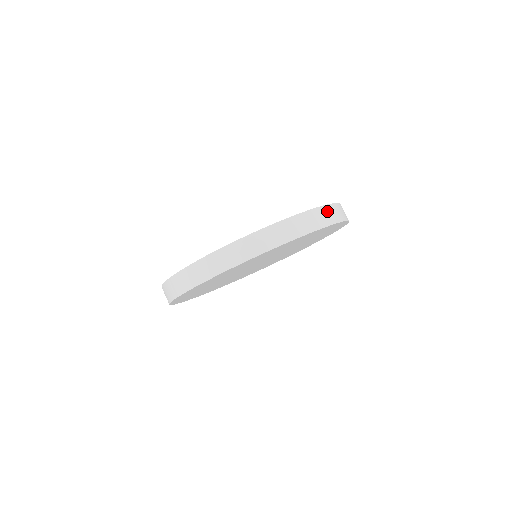
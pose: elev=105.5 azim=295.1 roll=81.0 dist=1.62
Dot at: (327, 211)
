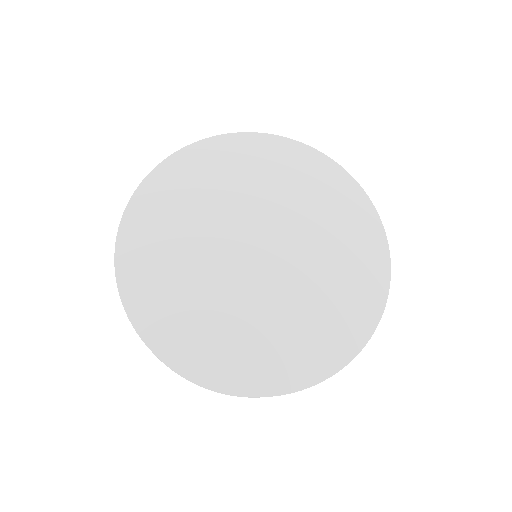
Dot at: occluded
